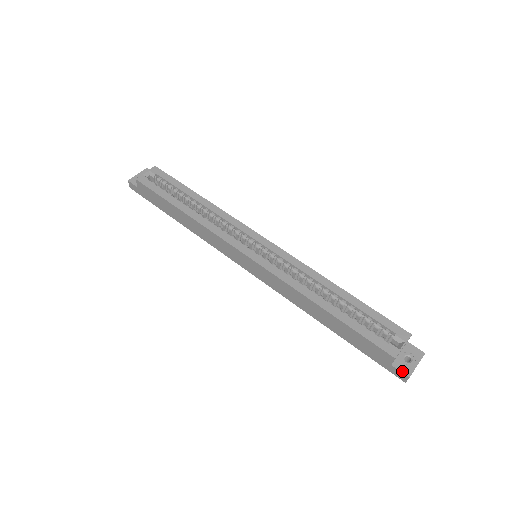
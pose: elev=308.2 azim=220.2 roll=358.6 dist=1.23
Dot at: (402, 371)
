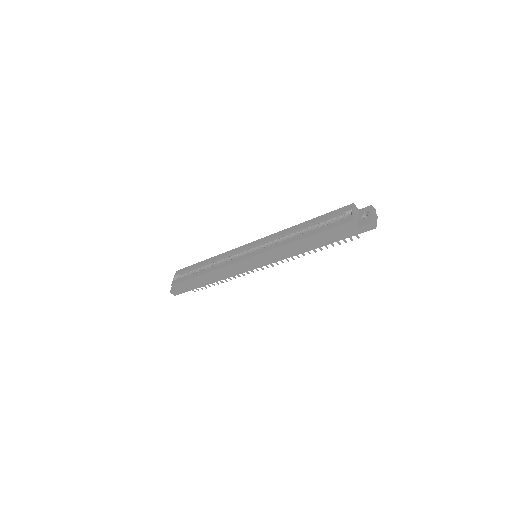
Dot at: (365, 224)
